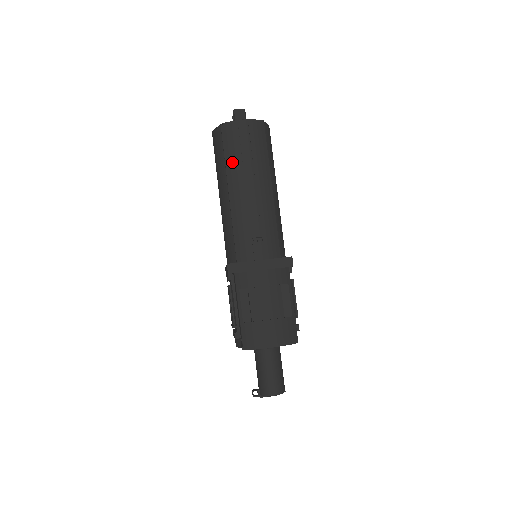
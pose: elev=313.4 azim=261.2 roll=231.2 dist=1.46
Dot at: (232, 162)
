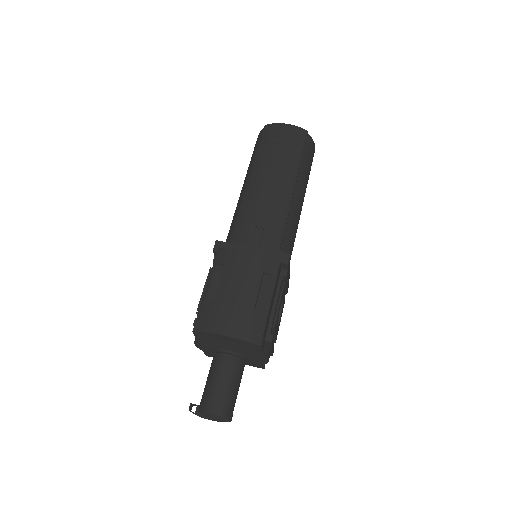
Dot at: (262, 155)
